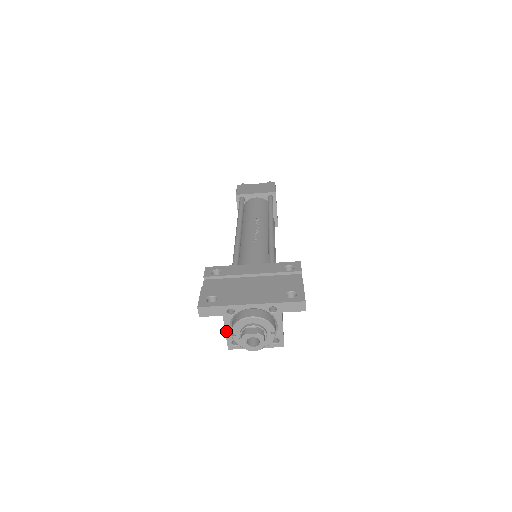
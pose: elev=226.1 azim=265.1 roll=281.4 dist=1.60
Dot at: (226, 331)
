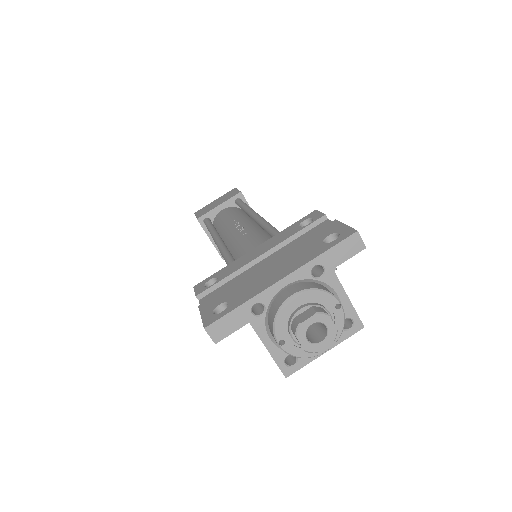
Dot at: (267, 347)
